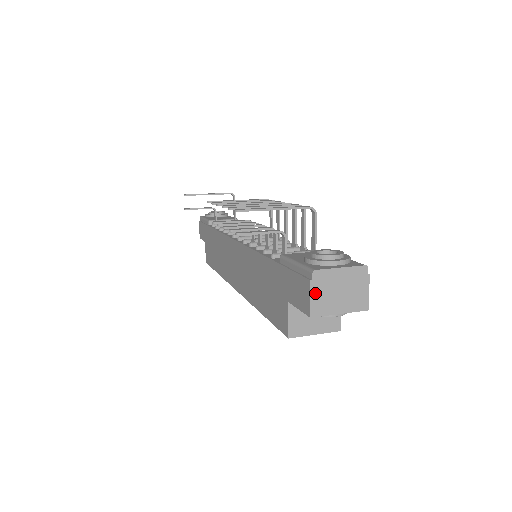
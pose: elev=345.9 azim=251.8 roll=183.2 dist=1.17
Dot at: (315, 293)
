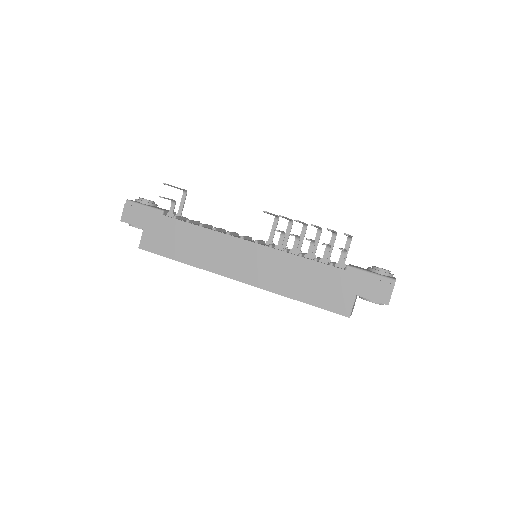
Dot at: occluded
